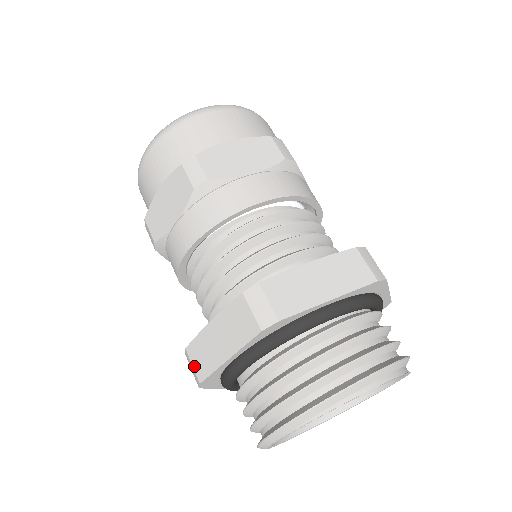
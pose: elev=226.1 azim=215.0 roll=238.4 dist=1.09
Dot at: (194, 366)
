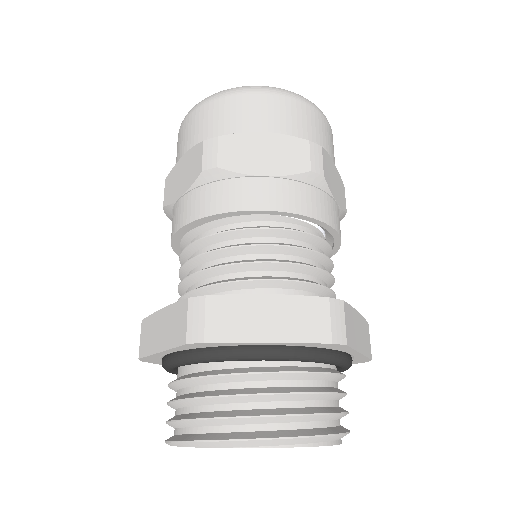
Dot at: (208, 320)
